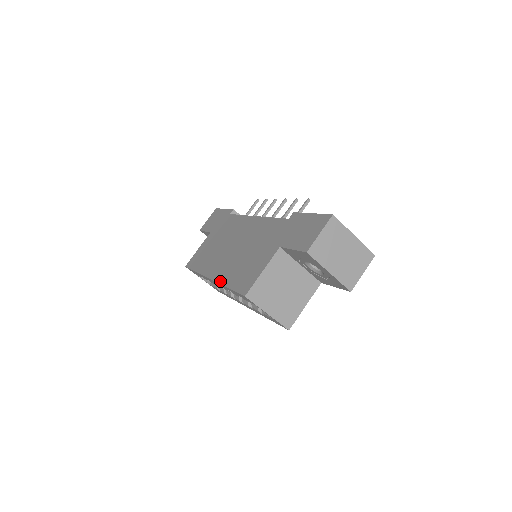
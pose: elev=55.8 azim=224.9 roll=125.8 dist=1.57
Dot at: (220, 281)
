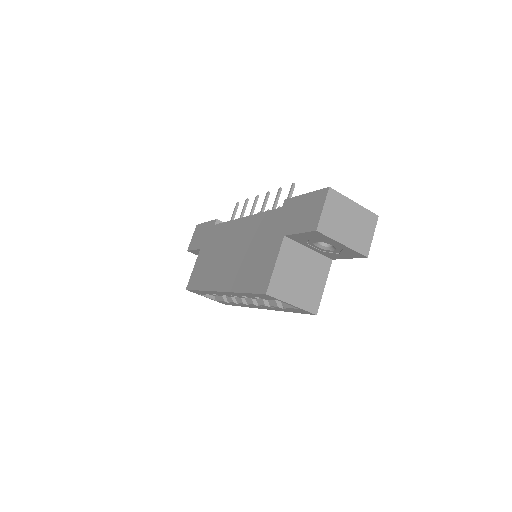
Dot at: (231, 290)
